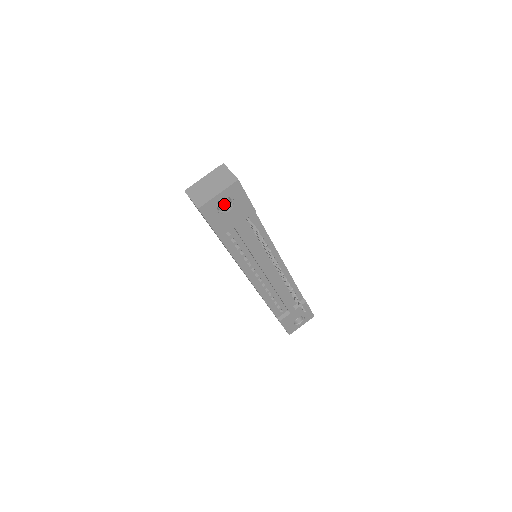
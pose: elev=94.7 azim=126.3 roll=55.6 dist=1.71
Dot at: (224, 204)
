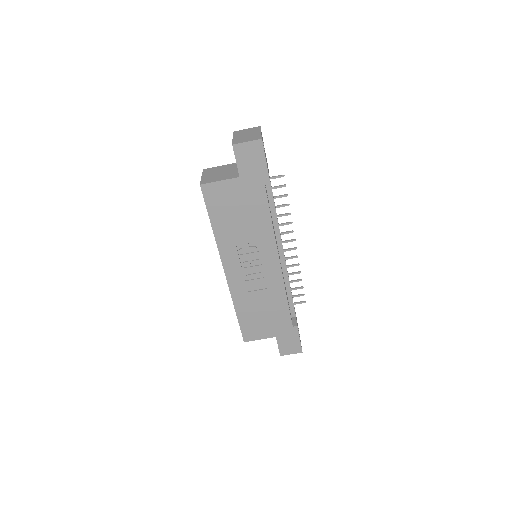
Dot at: occluded
